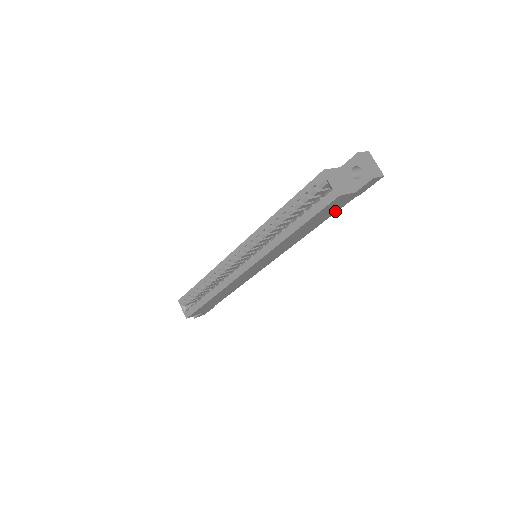
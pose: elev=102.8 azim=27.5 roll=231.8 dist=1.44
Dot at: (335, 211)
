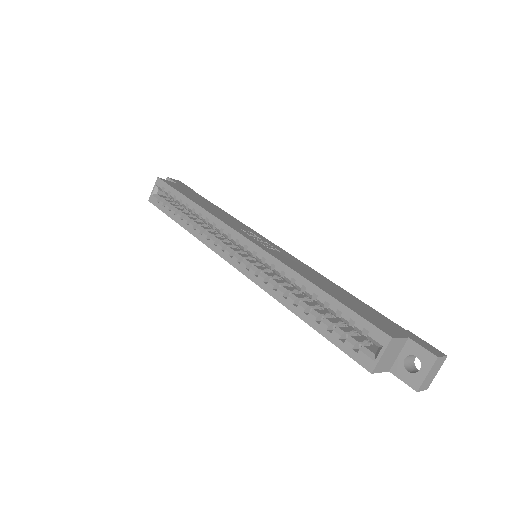
Dot at: occluded
